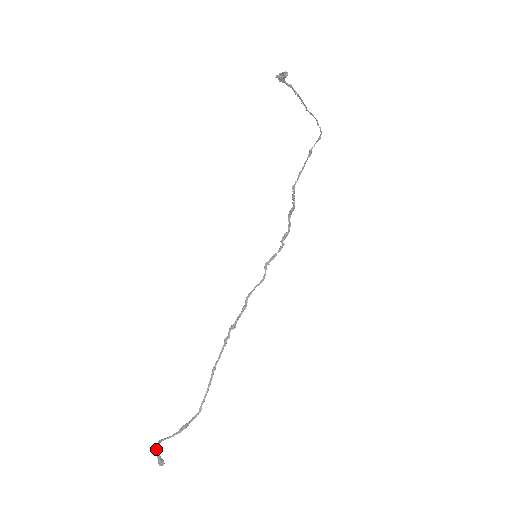
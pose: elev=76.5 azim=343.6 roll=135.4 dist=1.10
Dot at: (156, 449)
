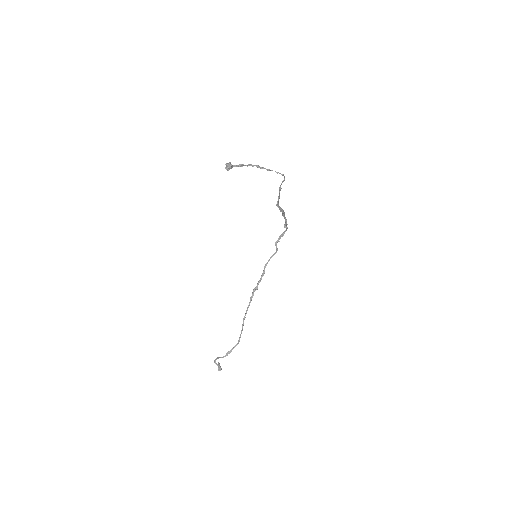
Dot at: (215, 362)
